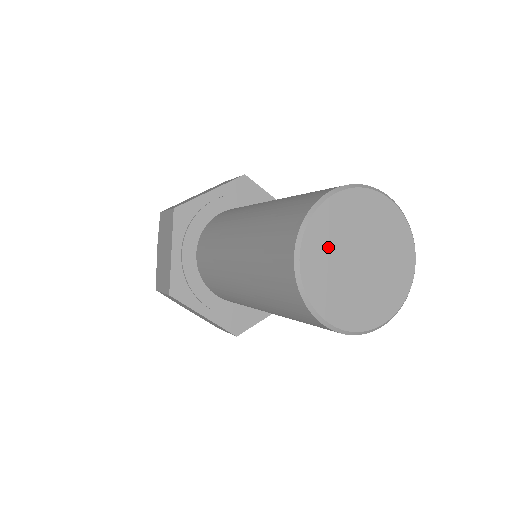
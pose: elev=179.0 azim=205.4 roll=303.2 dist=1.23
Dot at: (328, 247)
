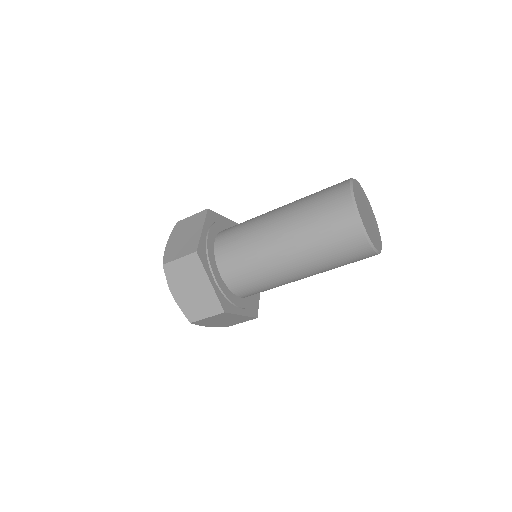
Dot at: (359, 196)
